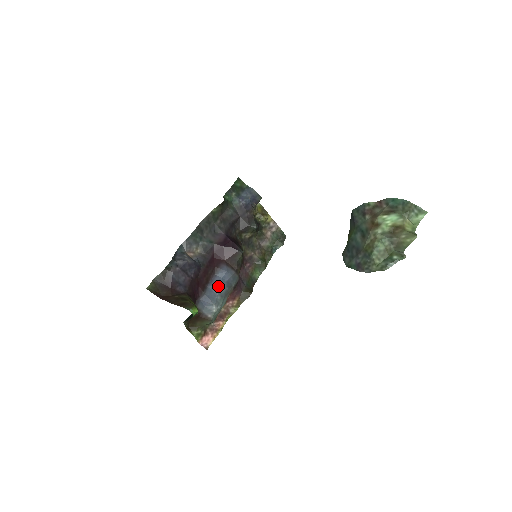
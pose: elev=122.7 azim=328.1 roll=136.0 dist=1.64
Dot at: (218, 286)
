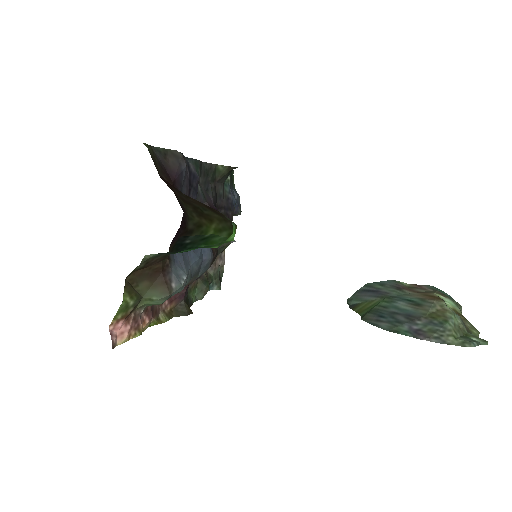
Dot at: (196, 254)
